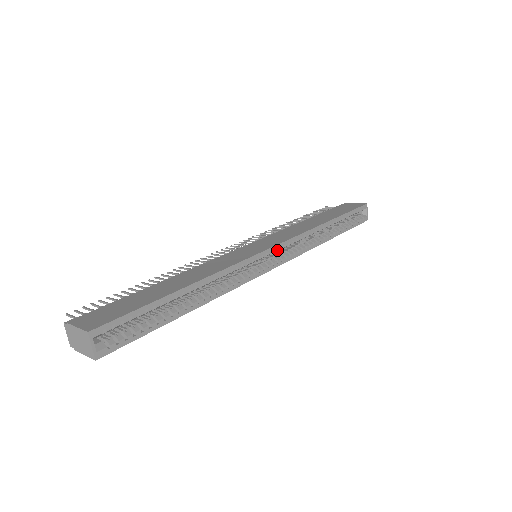
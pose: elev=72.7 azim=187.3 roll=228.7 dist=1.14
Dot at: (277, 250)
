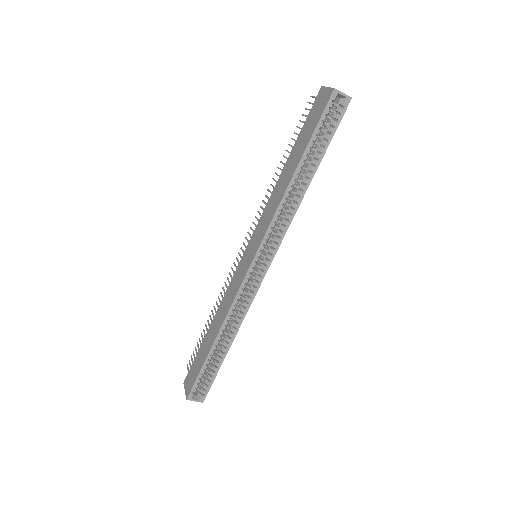
Dot at: (260, 255)
